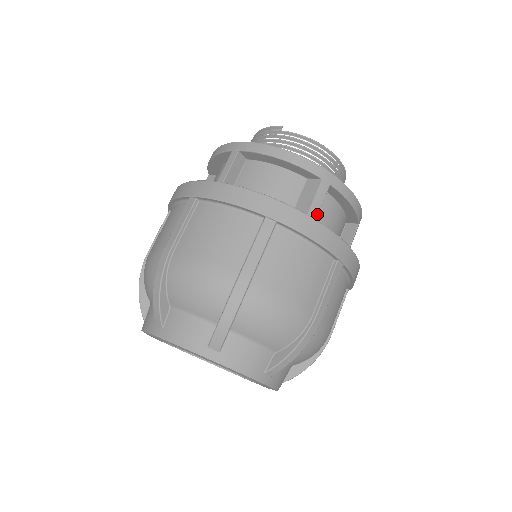
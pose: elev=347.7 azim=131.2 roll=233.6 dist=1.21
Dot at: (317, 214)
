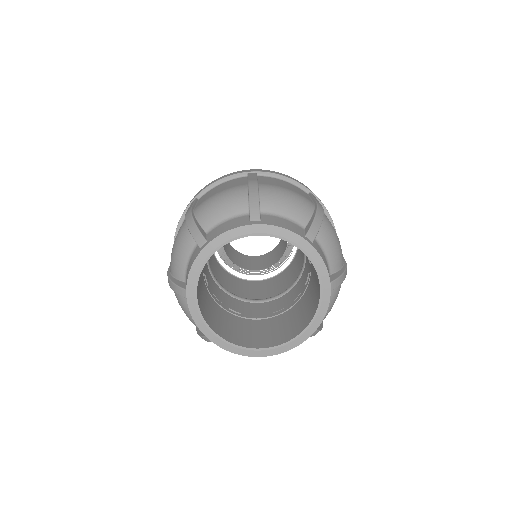
Dot at: occluded
